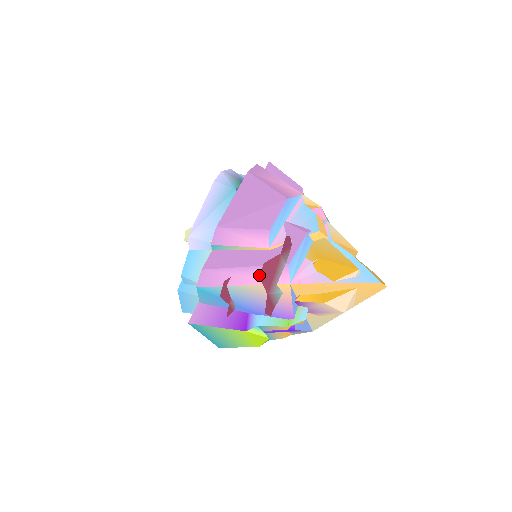
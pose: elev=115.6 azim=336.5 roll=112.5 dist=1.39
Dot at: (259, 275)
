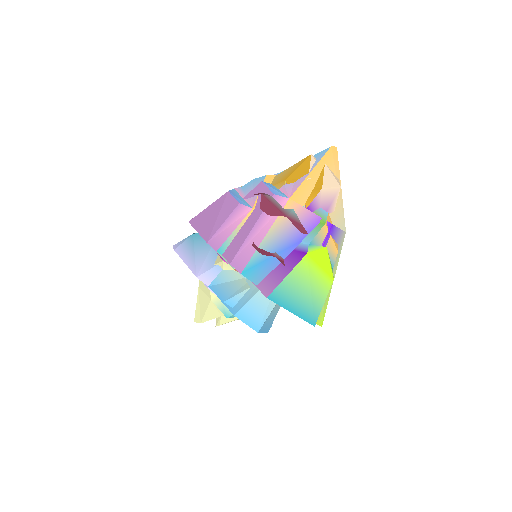
Dot at: (267, 219)
